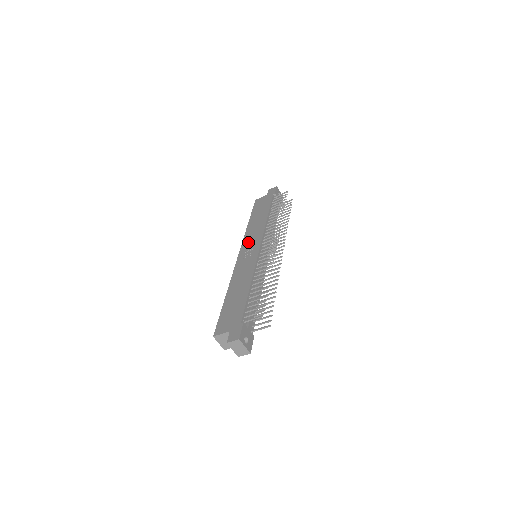
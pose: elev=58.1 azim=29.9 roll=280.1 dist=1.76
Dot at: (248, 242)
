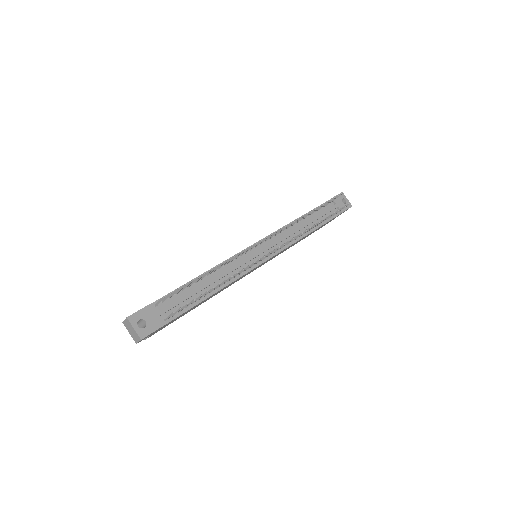
Dot at: occluded
